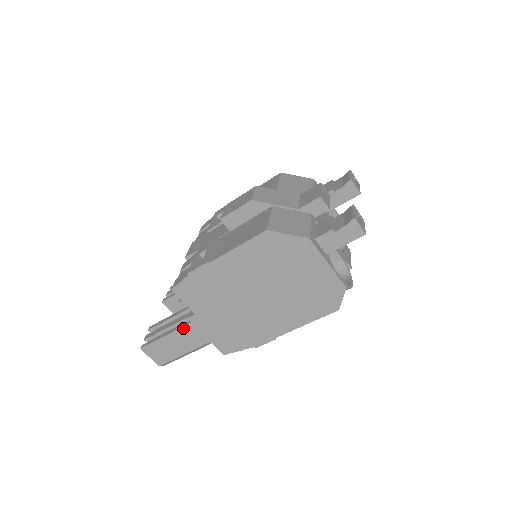
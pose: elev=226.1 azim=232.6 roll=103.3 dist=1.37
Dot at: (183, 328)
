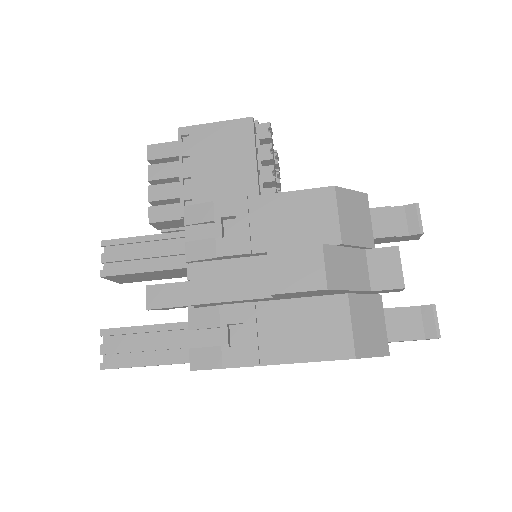
Dot at: occluded
